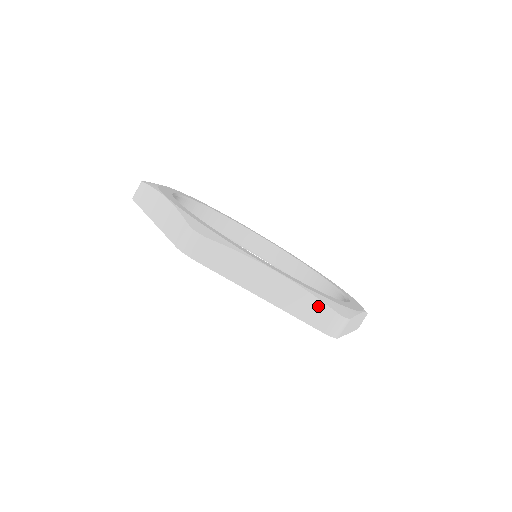
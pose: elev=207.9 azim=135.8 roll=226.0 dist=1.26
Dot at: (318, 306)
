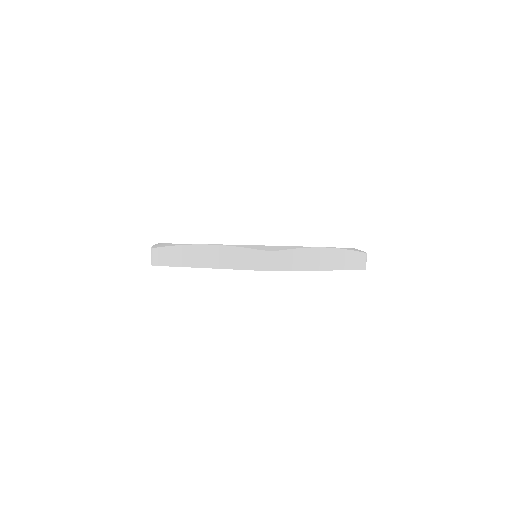
Dot at: (244, 253)
